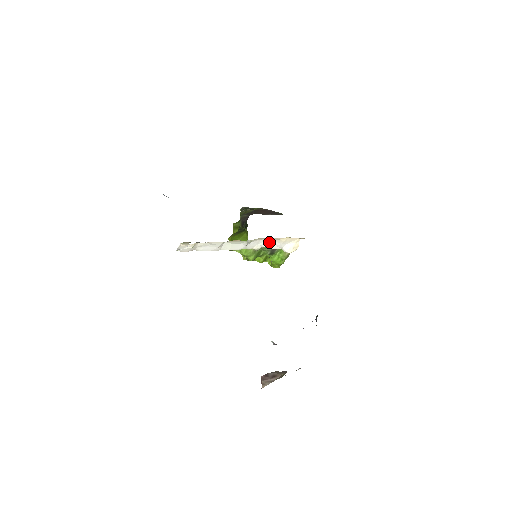
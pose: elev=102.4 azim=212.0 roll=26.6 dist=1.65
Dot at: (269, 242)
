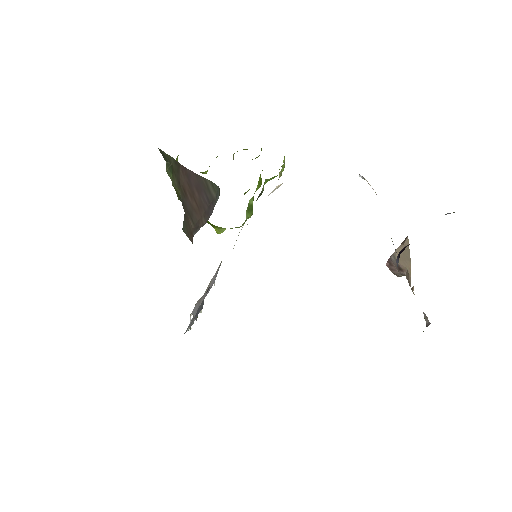
Dot at: occluded
